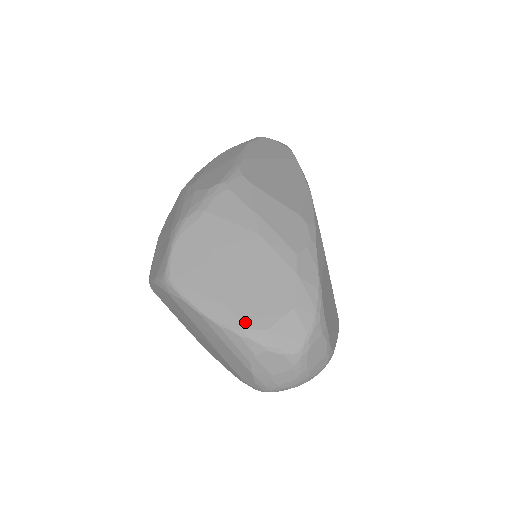
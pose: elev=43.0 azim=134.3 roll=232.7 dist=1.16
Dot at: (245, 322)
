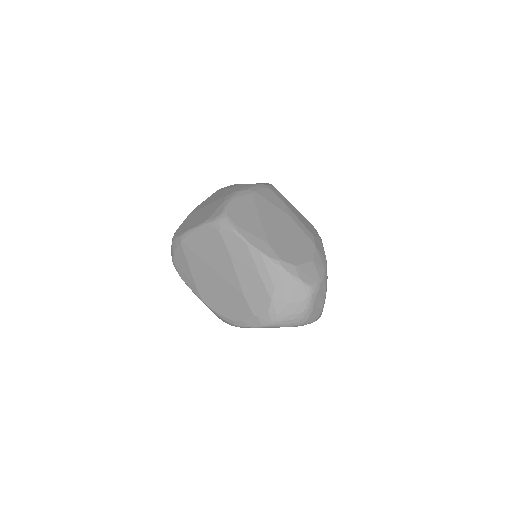
Dot at: (281, 256)
